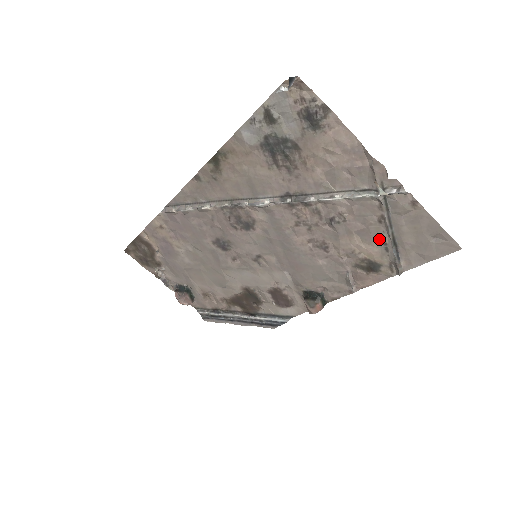
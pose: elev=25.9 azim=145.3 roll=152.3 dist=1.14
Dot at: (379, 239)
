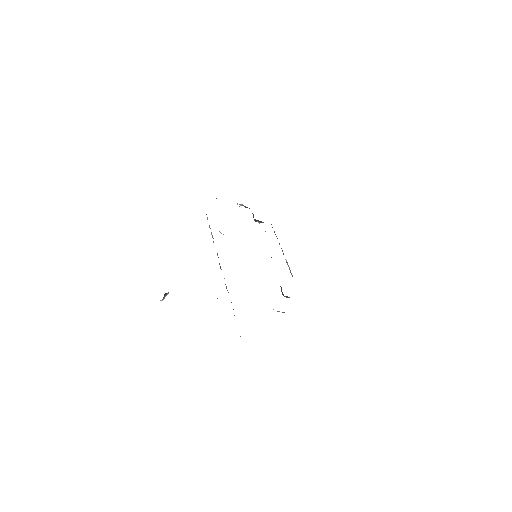
Dot at: occluded
